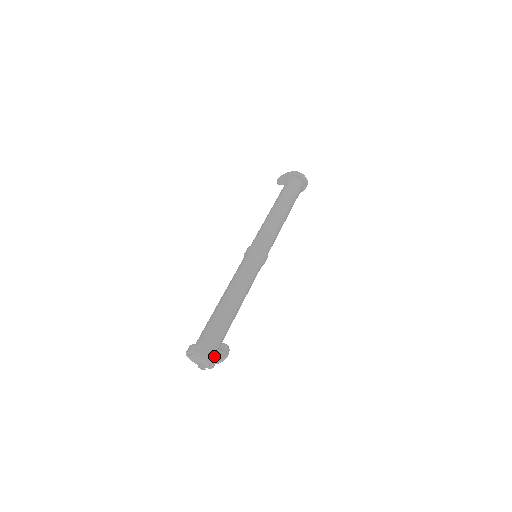
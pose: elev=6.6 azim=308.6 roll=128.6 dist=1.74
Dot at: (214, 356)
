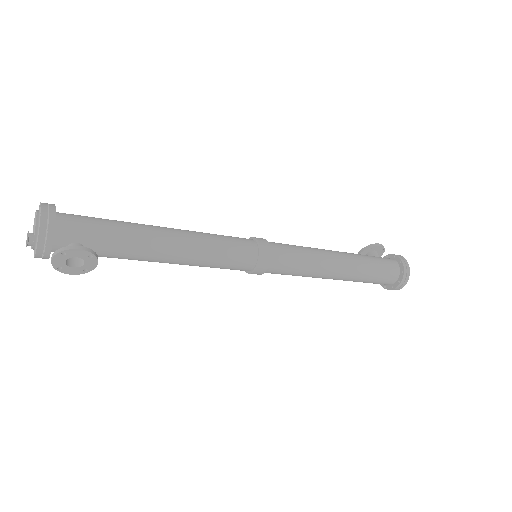
Dot at: (53, 215)
